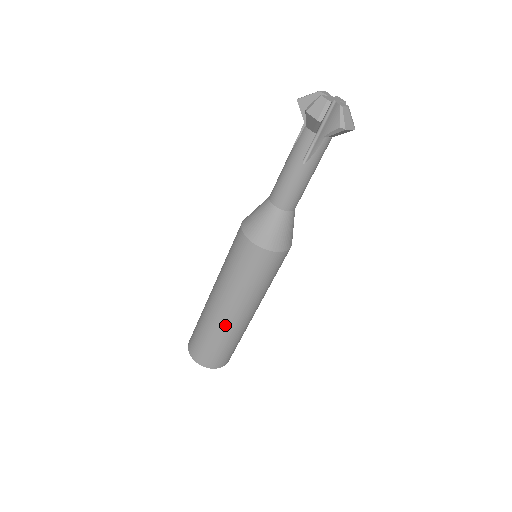
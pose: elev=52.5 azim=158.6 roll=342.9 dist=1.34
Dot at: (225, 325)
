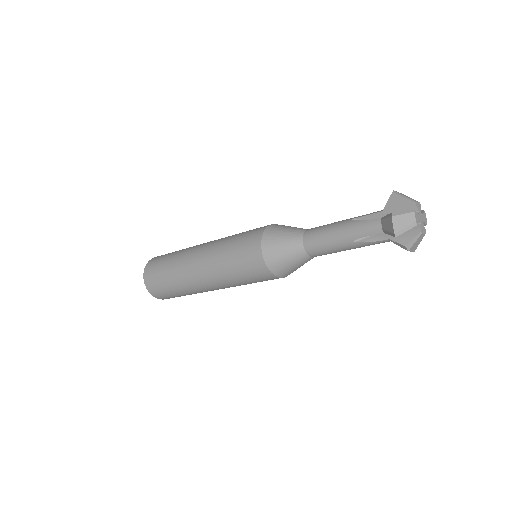
Dot at: occluded
